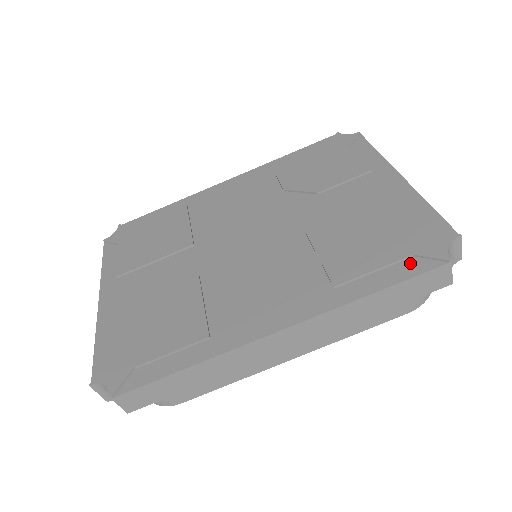
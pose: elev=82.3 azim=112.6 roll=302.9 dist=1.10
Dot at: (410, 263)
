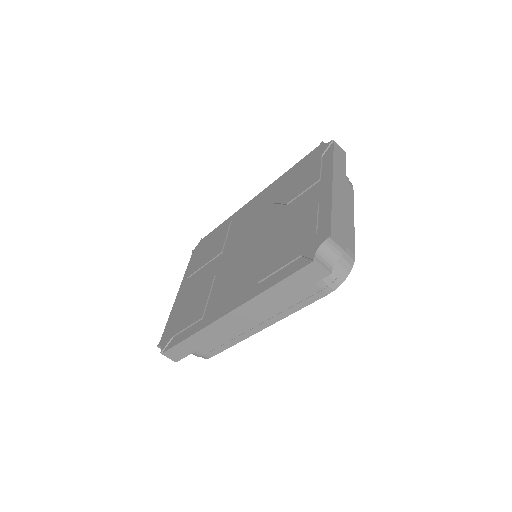
Dot at: (297, 262)
